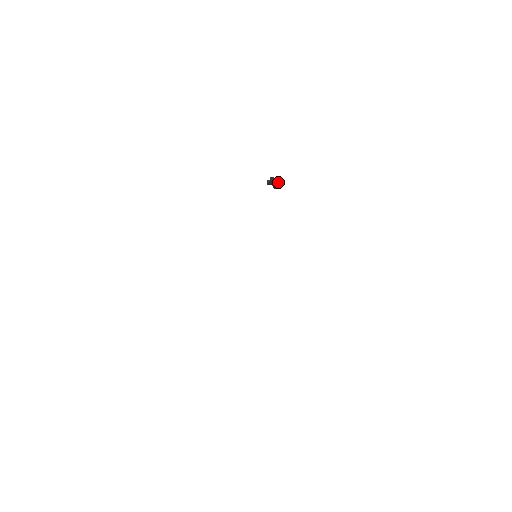
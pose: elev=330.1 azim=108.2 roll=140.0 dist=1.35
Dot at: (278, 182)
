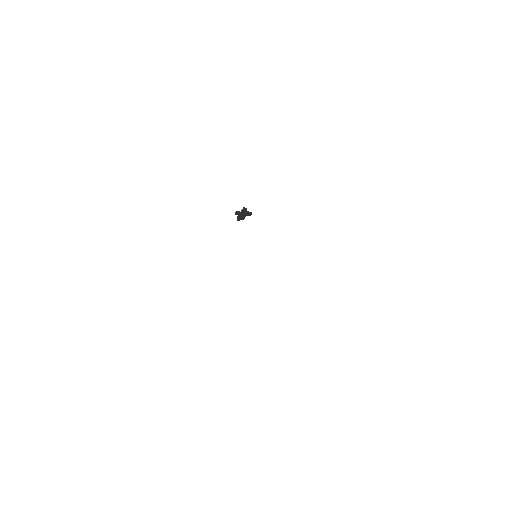
Dot at: (247, 212)
